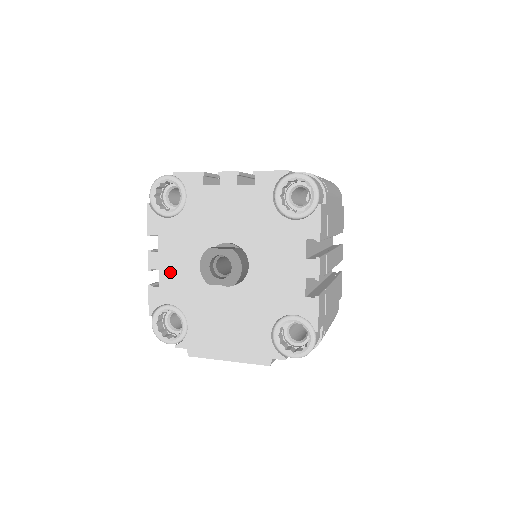
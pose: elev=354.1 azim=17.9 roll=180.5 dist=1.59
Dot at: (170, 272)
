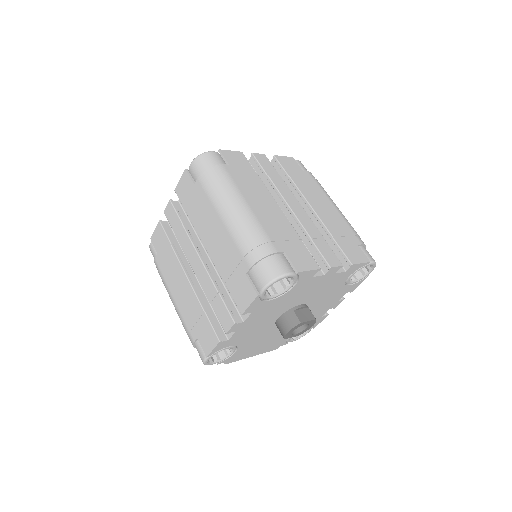
Dot at: (245, 330)
